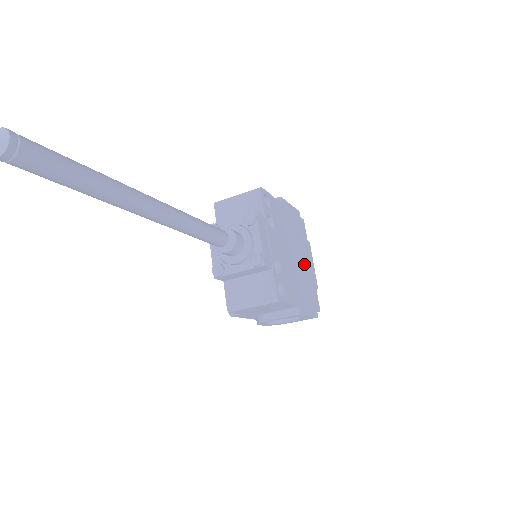
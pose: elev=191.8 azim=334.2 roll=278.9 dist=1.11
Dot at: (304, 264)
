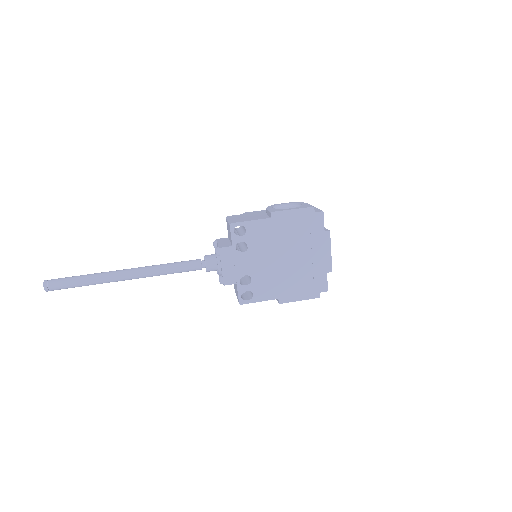
Dot at: (305, 258)
